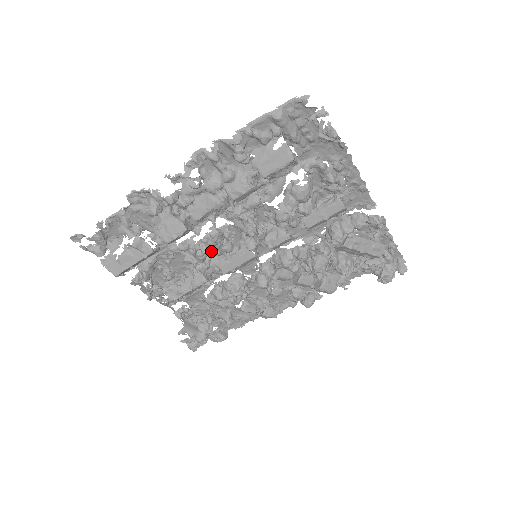
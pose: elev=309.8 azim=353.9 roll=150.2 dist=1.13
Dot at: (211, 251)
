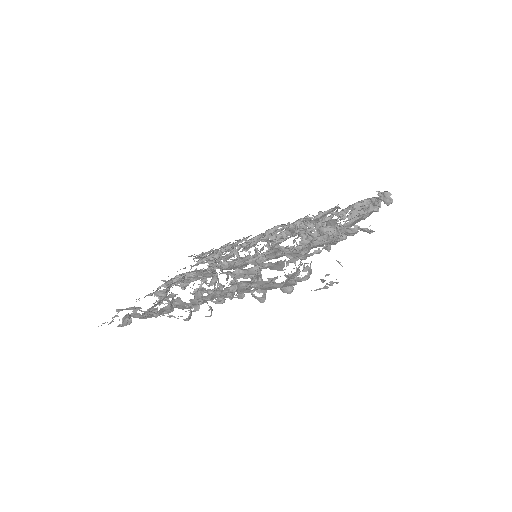
Dot at: (218, 279)
